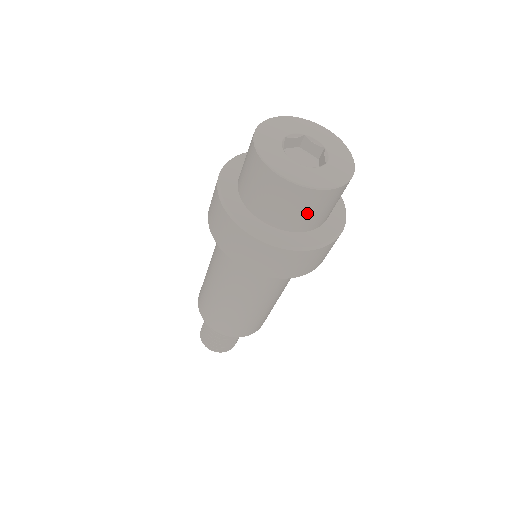
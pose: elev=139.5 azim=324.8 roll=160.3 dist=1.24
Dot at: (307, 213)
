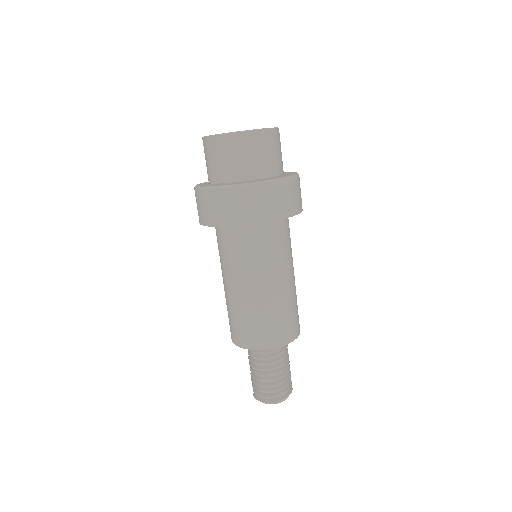
Dot at: (263, 156)
